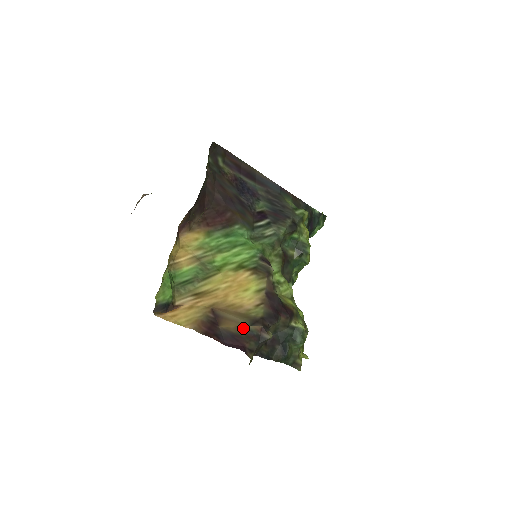
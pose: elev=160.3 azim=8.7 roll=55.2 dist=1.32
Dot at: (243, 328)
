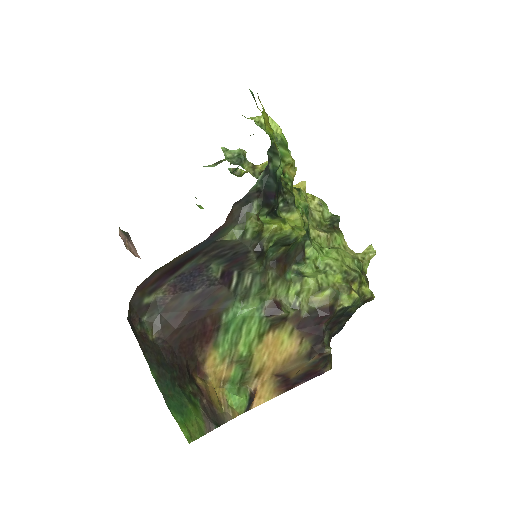
Dot at: (306, 366)
